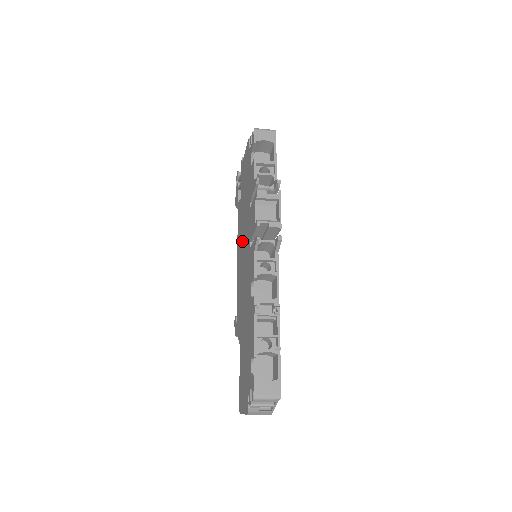
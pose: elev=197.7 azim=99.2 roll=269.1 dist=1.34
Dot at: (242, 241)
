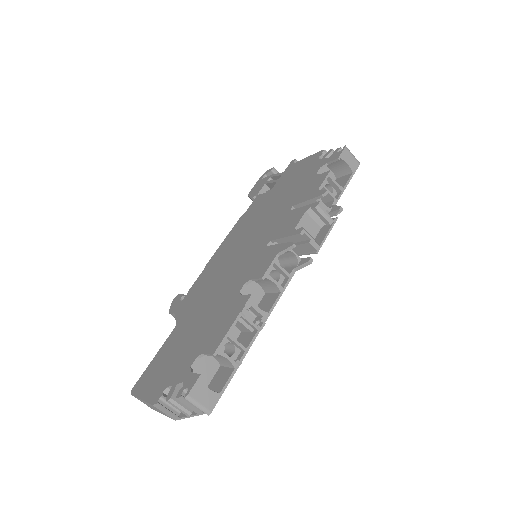
Dot at: (248, 232)
